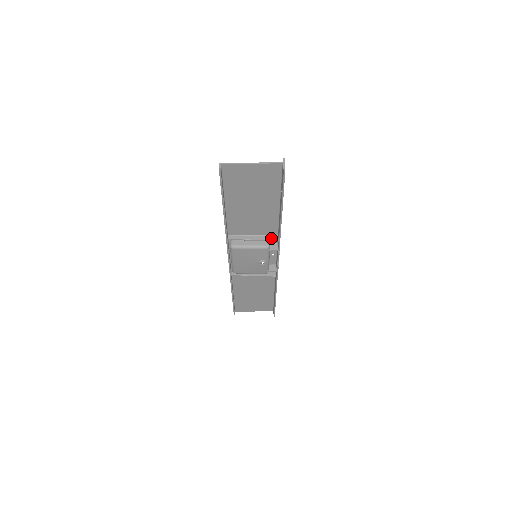
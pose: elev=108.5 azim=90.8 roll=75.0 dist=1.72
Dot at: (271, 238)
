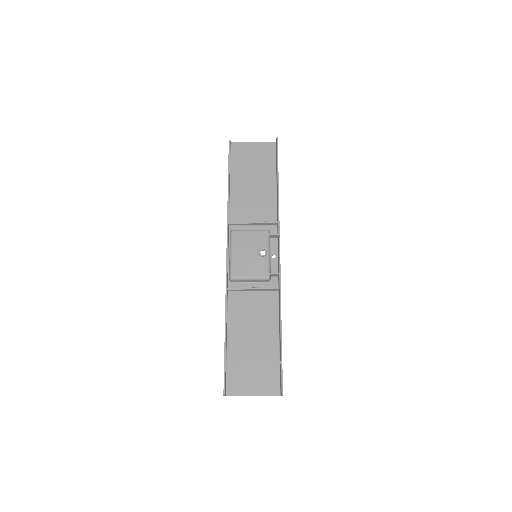
Dot at: (271, 222)
